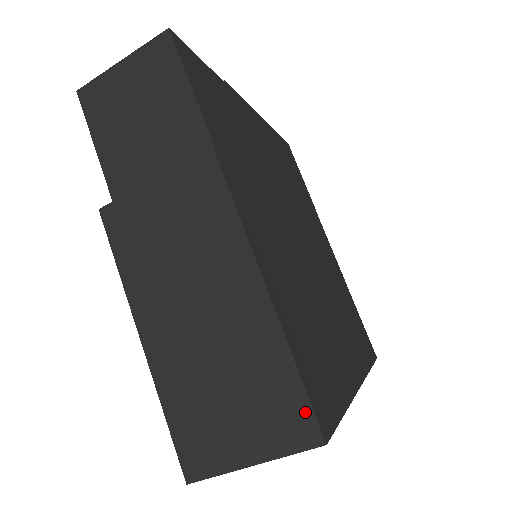
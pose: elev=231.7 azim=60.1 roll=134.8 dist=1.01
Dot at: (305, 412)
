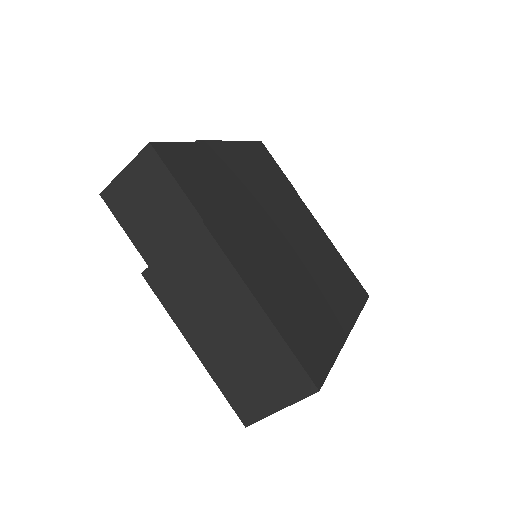
Dot at: (303, 375)
